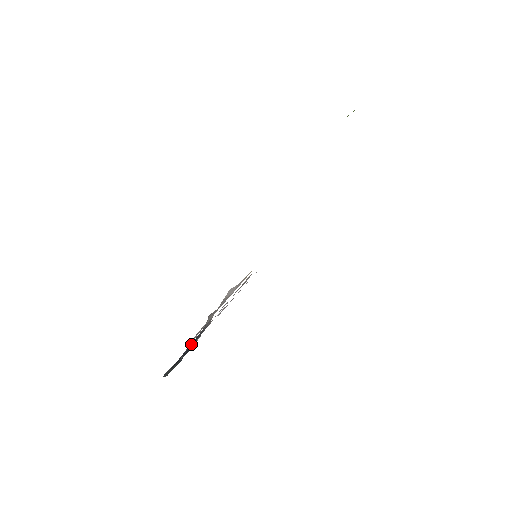
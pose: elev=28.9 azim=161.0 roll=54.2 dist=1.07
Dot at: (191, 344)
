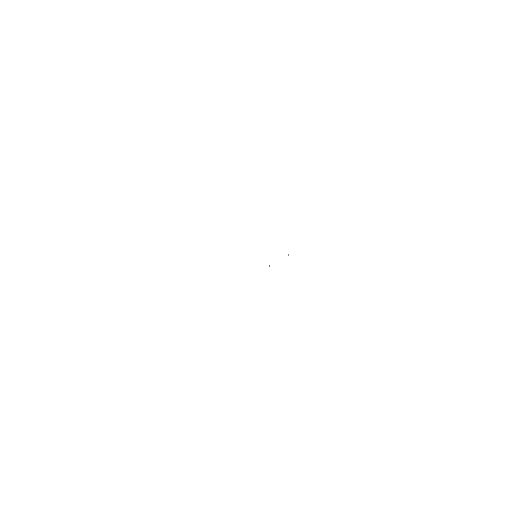
Dot at: occluded
